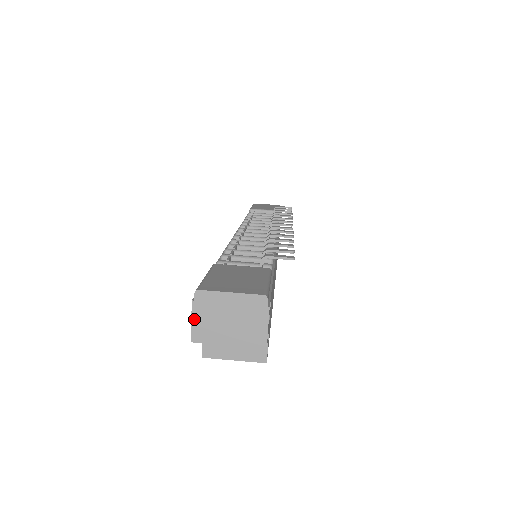
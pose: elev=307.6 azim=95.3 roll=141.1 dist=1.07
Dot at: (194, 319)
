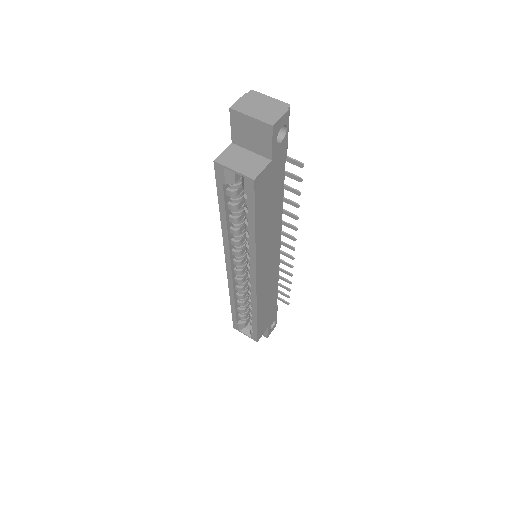
Dot at: (240, 100)
